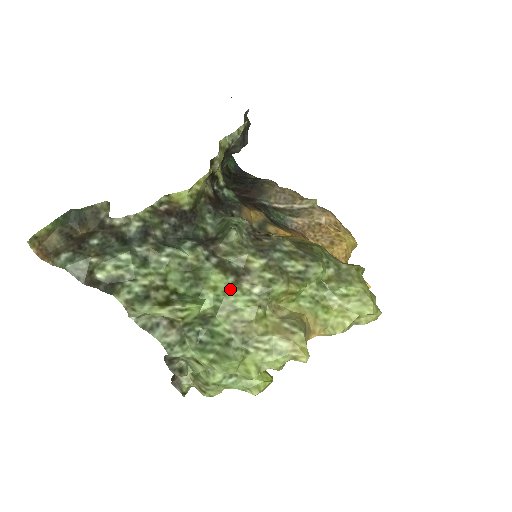
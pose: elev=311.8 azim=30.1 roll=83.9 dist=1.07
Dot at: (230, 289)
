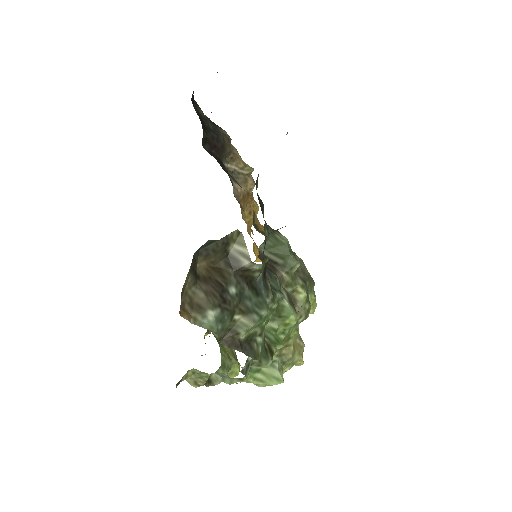
Dot at: (294, 324)
